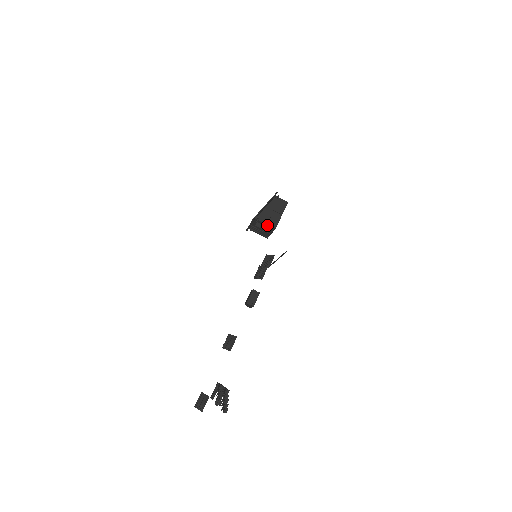
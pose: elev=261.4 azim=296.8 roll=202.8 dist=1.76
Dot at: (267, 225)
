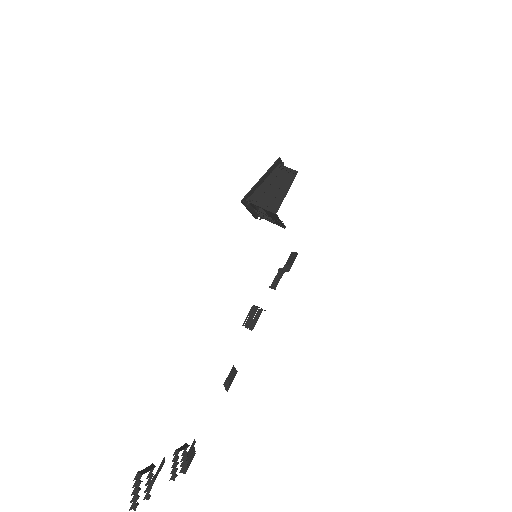
Dot at: (264, 209)
